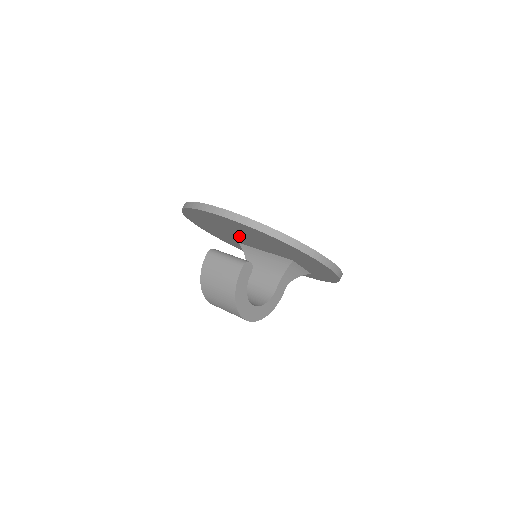
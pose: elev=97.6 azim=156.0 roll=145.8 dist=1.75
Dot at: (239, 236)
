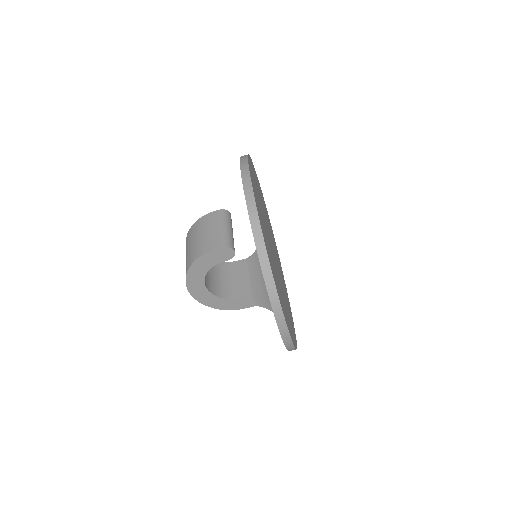
Dot at: occluded
